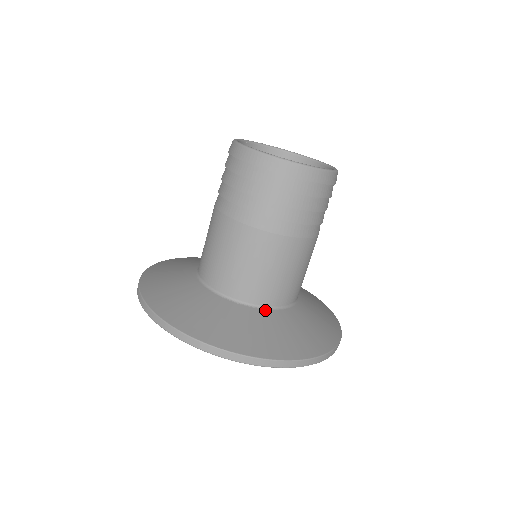
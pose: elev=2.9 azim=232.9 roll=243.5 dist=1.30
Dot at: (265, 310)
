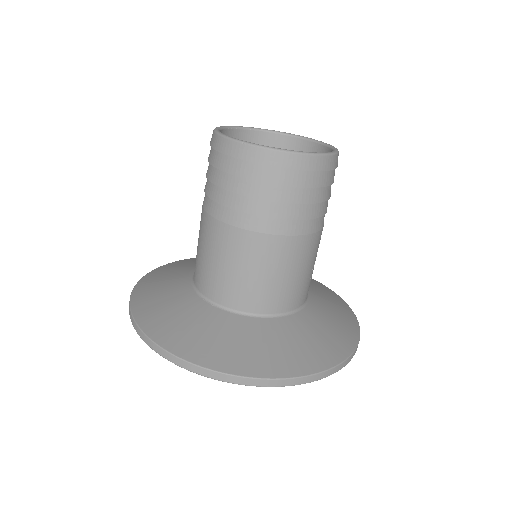
Dot at: (238, 315)
